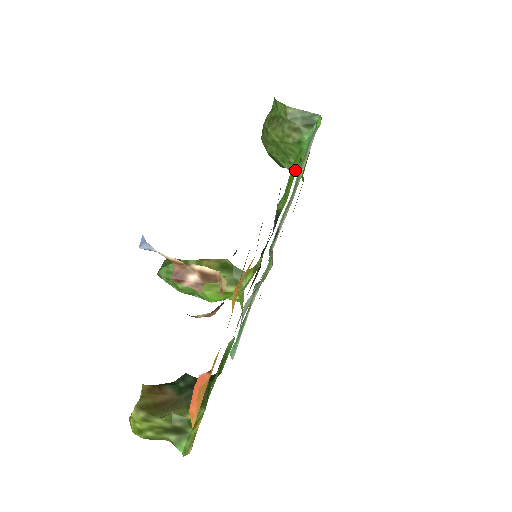
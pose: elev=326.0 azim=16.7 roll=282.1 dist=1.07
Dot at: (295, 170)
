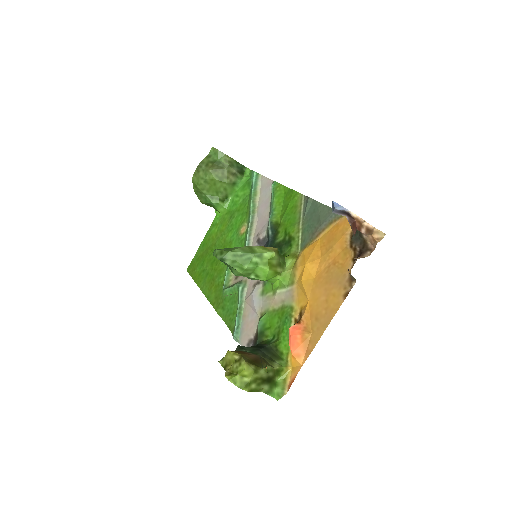
Dot at: (282, 196)
